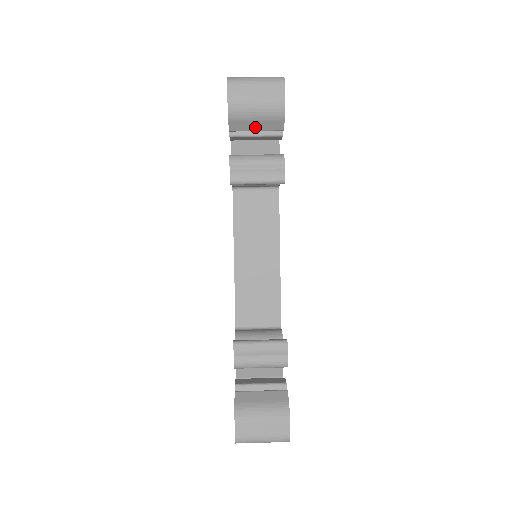
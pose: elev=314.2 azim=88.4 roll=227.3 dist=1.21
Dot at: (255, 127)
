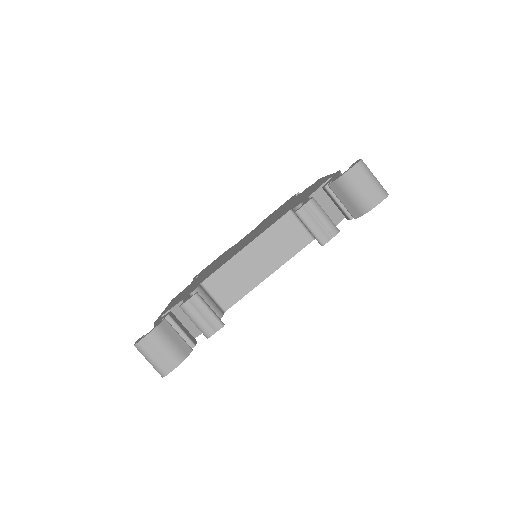
Dot at: (343, 200)
